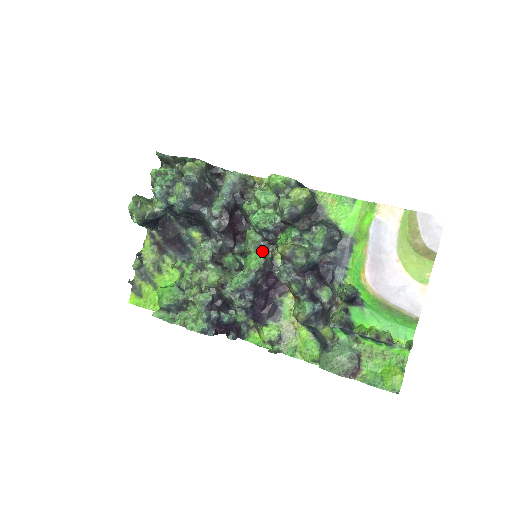
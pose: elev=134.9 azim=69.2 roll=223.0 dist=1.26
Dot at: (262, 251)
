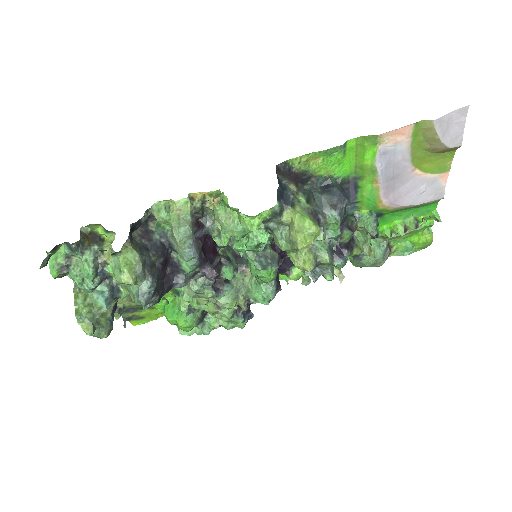
Dot at: occluded
